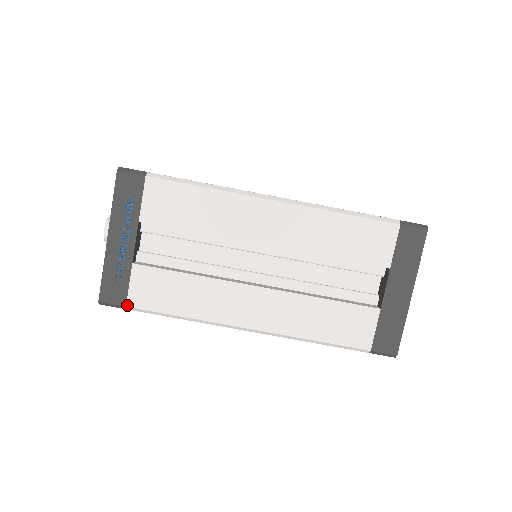
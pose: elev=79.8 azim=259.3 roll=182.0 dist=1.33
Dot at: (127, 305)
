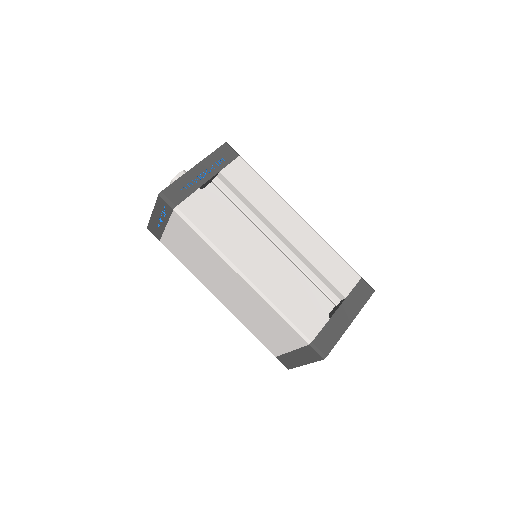
Dot at: (177, 206)
